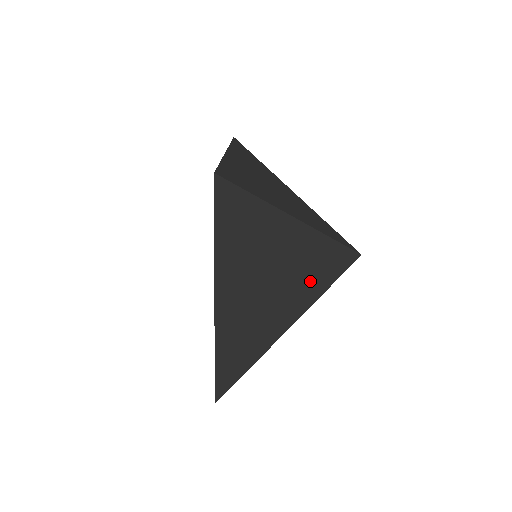
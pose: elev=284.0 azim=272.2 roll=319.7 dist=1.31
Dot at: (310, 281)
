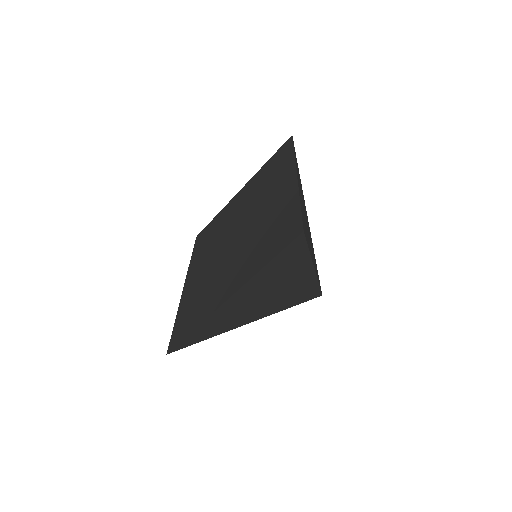
Dot at: (284, 302)
